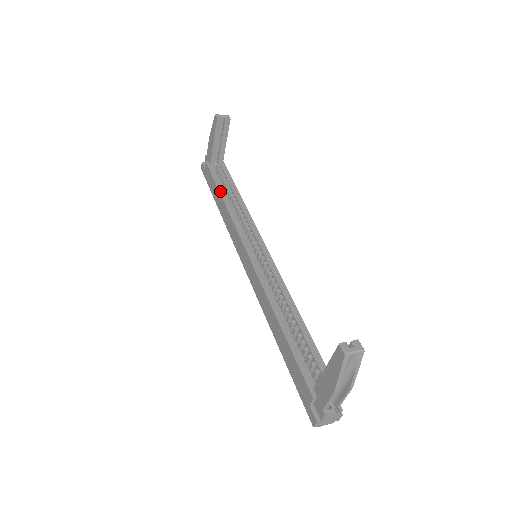
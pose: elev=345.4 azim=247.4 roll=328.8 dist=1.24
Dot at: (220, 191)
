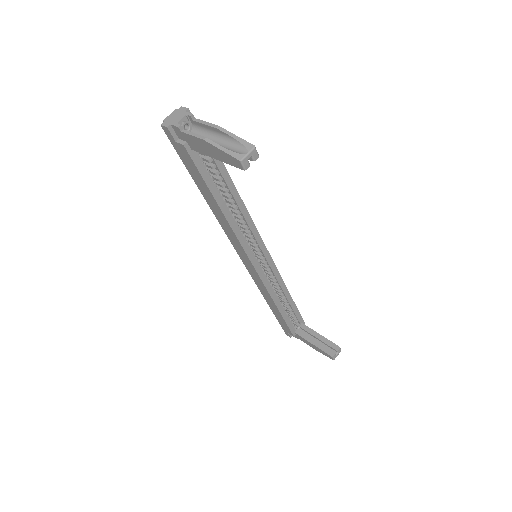
Dot at: (216, 198)
